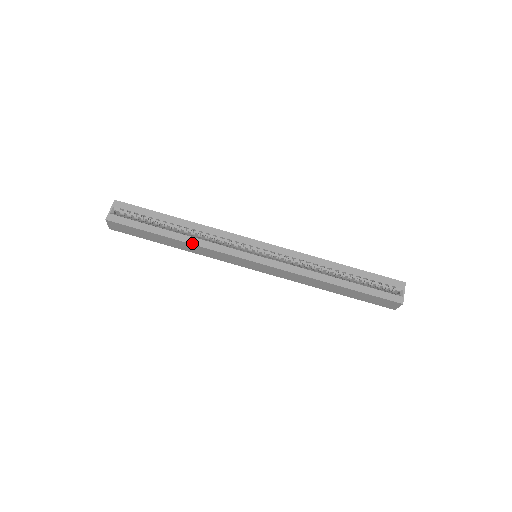
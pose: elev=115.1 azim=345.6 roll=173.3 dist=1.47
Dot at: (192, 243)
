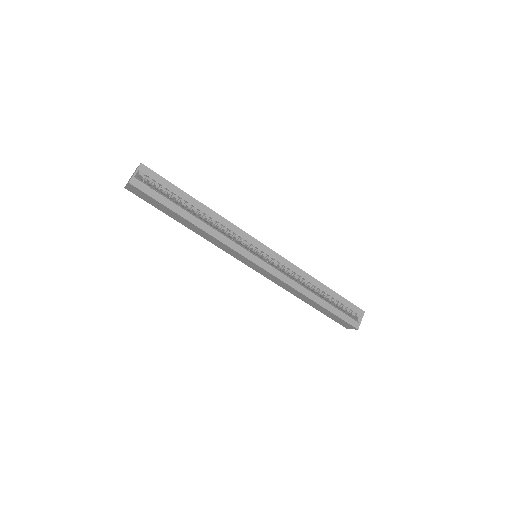
Dot at: (207, 231)
